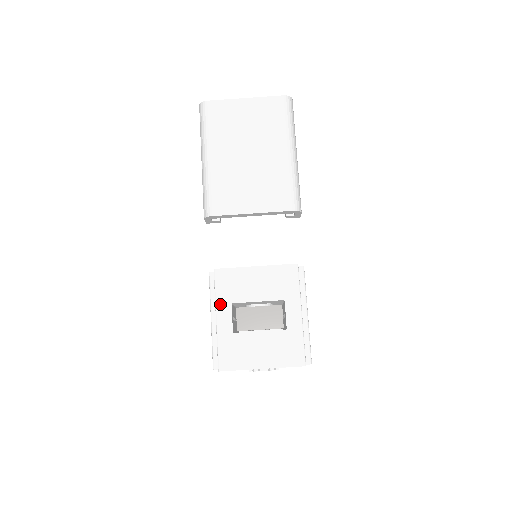
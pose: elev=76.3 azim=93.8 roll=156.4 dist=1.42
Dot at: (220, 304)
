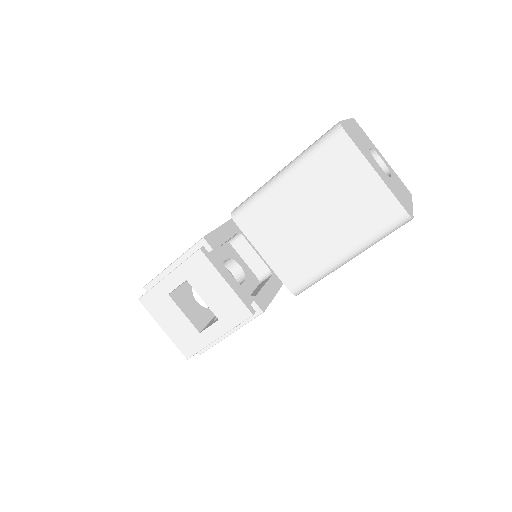
Dot at: (179, 271)
